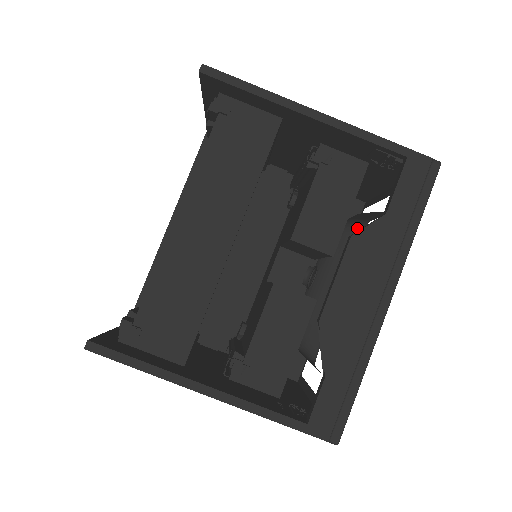
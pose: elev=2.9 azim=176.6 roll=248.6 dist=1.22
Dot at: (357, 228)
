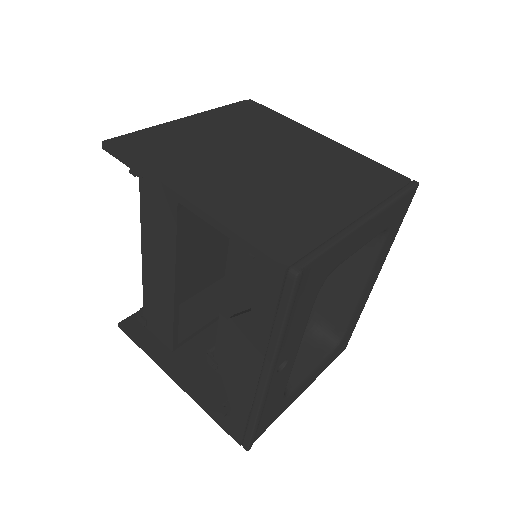
Dot at: occluded
